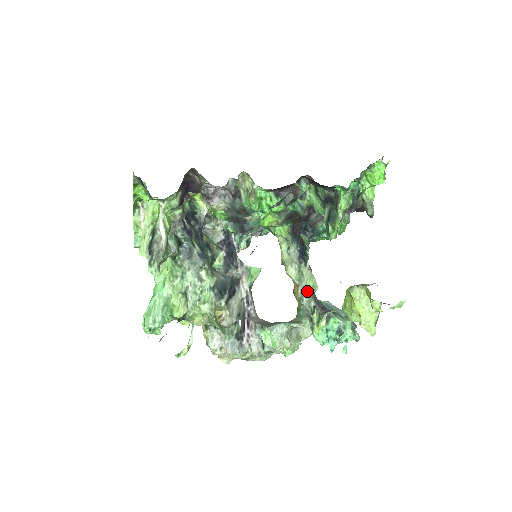
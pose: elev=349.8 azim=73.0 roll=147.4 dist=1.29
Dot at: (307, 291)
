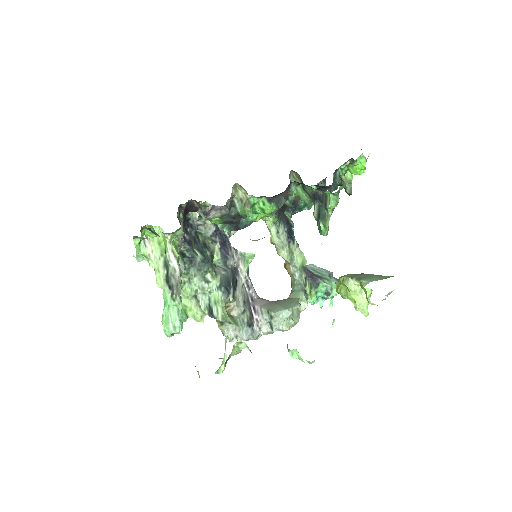
Dot at: (298, 267)
